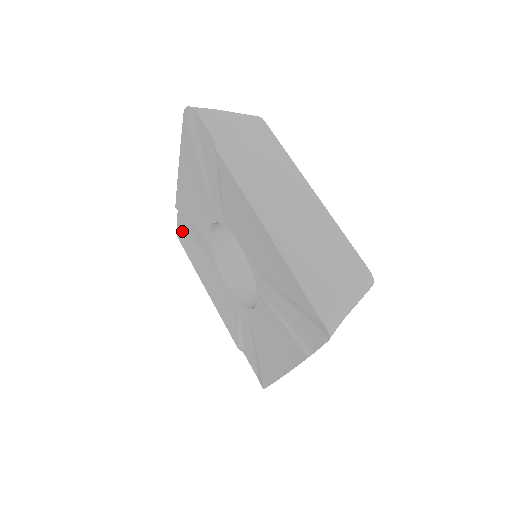
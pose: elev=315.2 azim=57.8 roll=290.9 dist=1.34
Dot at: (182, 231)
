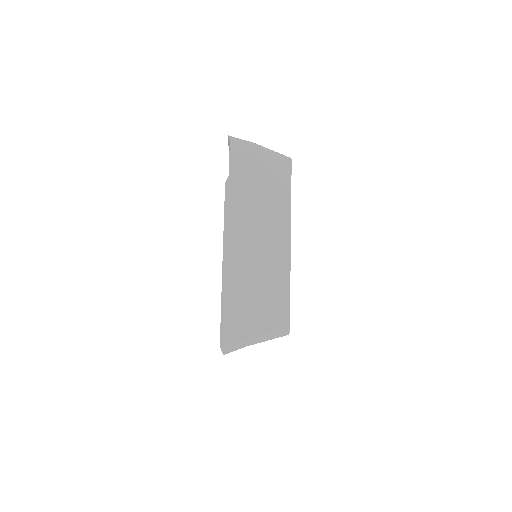
Dot at: occluded
